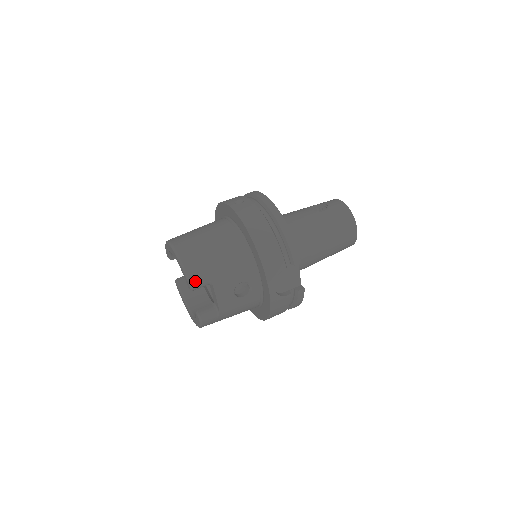
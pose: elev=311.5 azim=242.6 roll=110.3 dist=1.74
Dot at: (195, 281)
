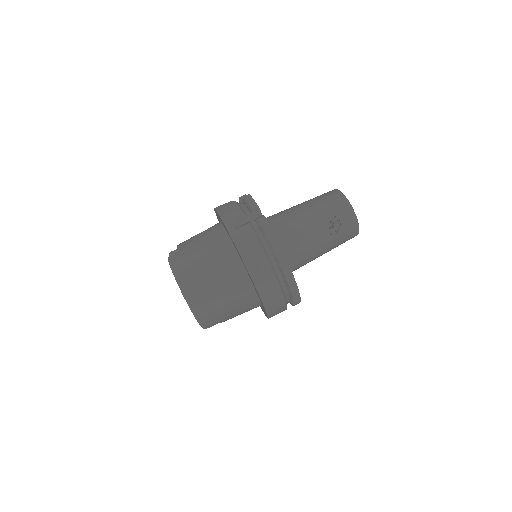
Dot at: (208, 327)
